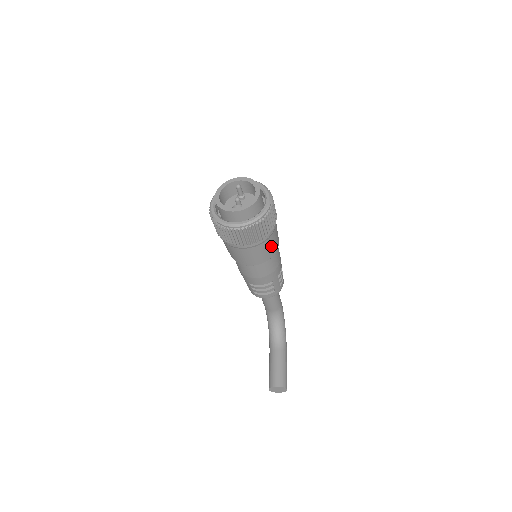
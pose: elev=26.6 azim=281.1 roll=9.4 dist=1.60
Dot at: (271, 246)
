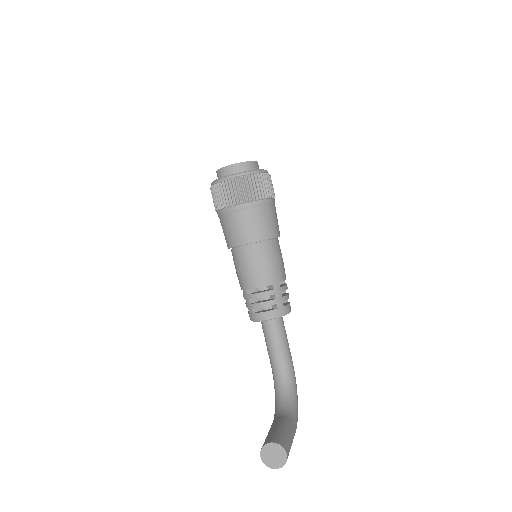
Dot at: (267, 221)
